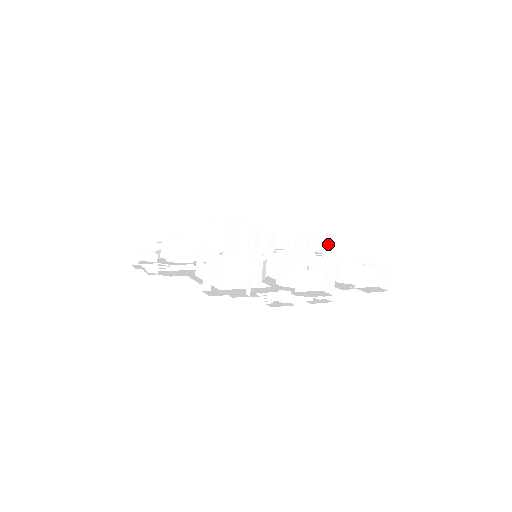
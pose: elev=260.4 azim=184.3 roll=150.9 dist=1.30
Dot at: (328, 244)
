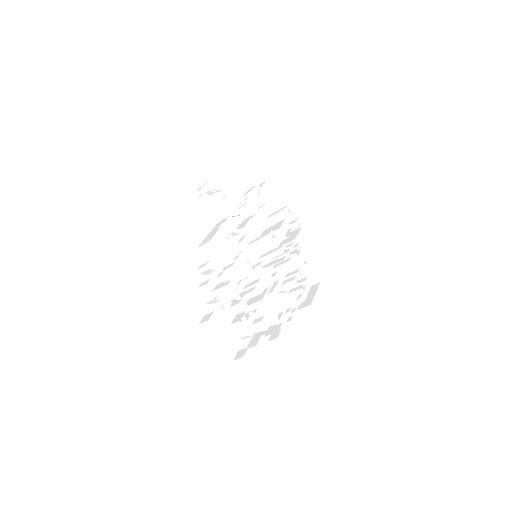
Dot at: (310, 302)
